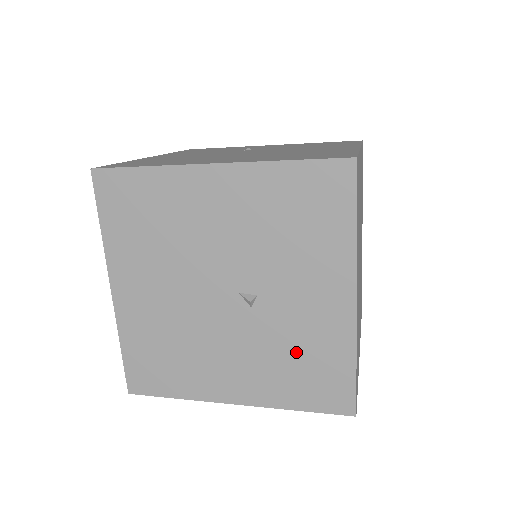
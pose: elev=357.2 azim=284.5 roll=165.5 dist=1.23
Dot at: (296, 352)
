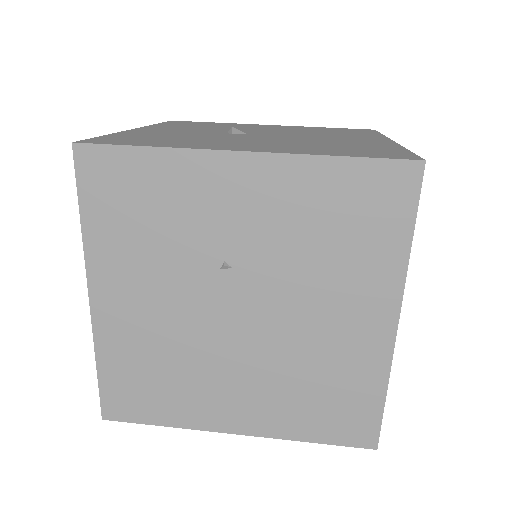
Dot at: occluded
